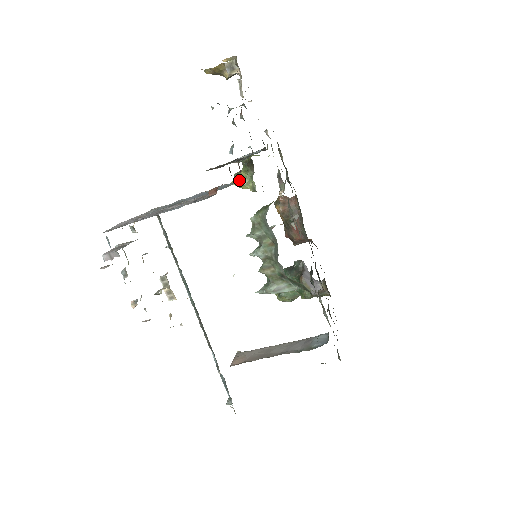
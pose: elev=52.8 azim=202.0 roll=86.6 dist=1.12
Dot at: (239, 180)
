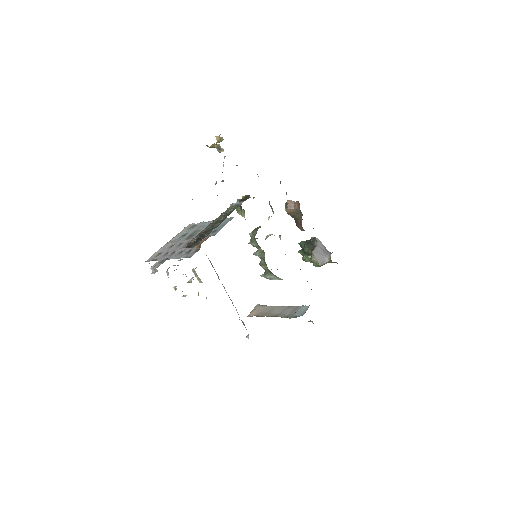
Dot at: (233, 217)
